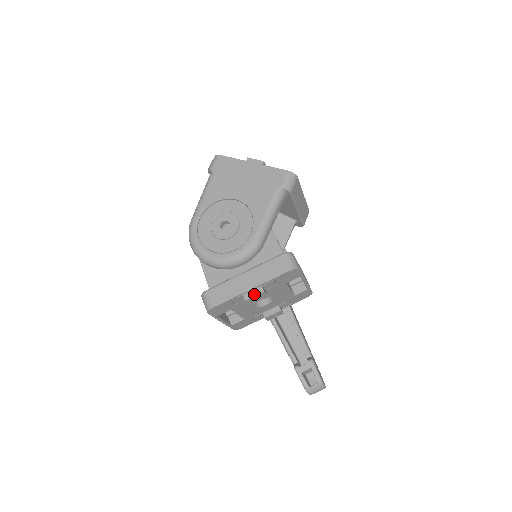
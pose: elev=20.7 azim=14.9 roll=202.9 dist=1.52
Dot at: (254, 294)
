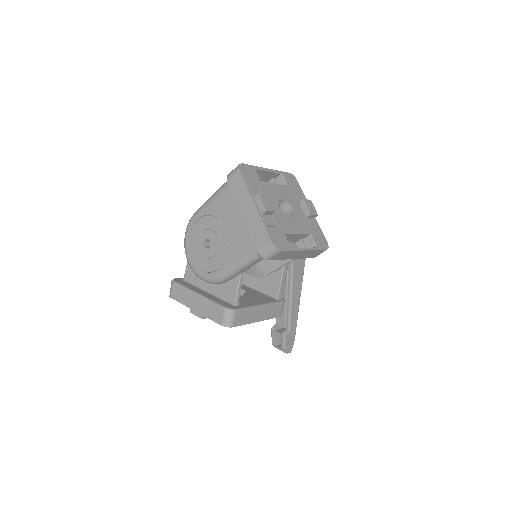
Dot at: (196, 314)
